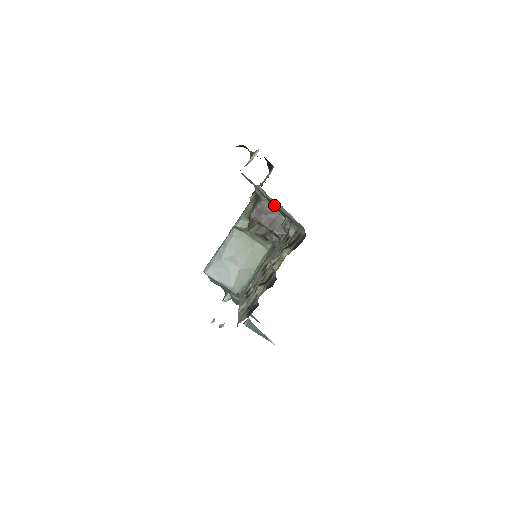
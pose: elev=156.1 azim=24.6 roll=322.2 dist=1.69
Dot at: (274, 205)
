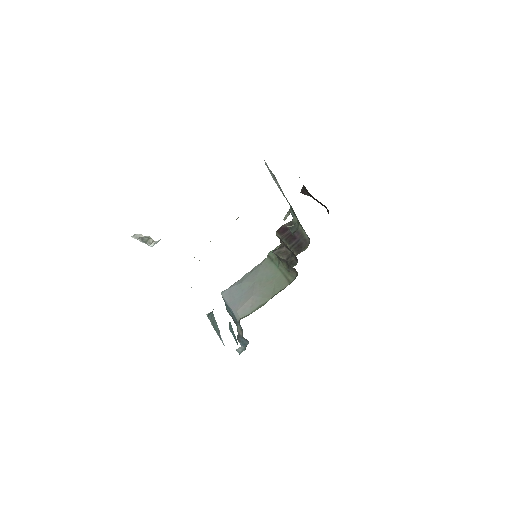
Dot at: (292, 210)
